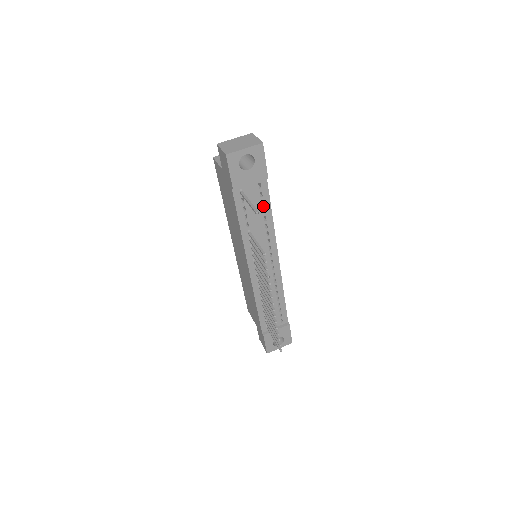
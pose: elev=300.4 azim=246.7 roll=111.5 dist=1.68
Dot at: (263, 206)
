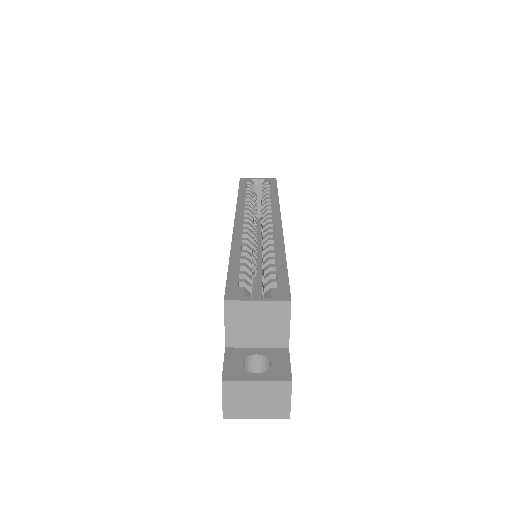
Dot at: occluded
